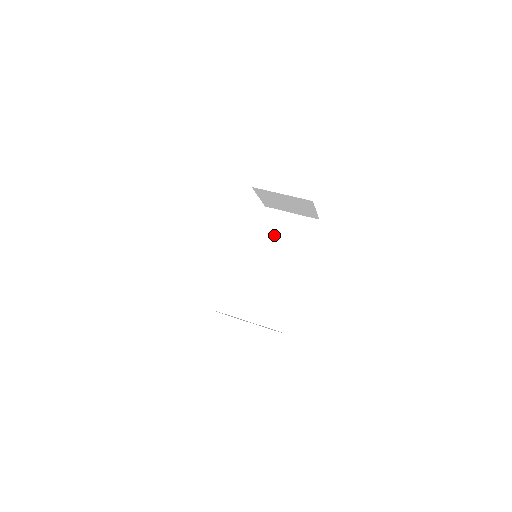
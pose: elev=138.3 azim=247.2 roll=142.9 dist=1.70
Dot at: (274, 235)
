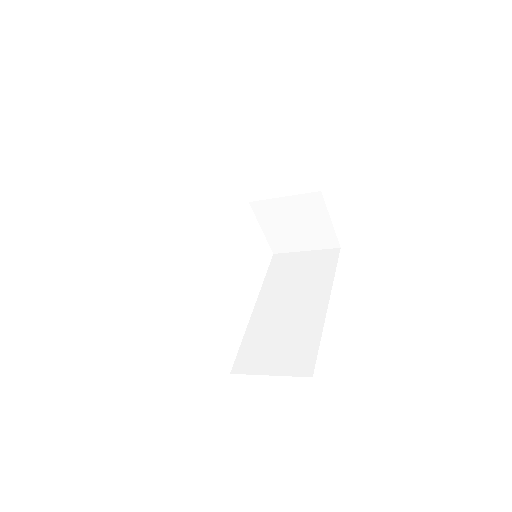
Dot at: (286, 275)
